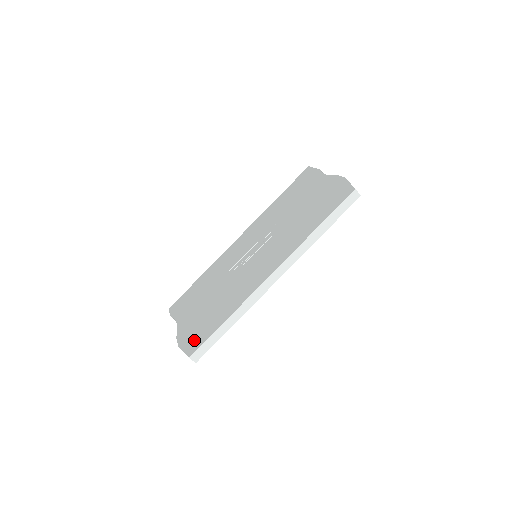
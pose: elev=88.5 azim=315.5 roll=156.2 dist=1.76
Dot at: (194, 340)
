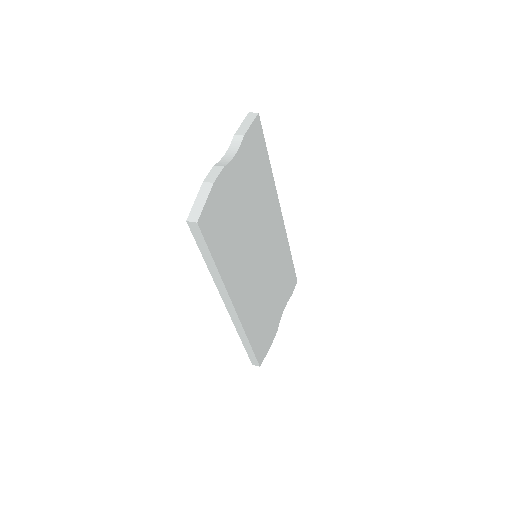
Dot at: occluded
